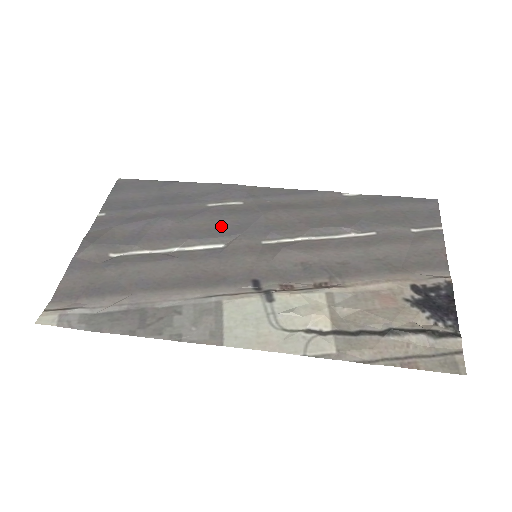
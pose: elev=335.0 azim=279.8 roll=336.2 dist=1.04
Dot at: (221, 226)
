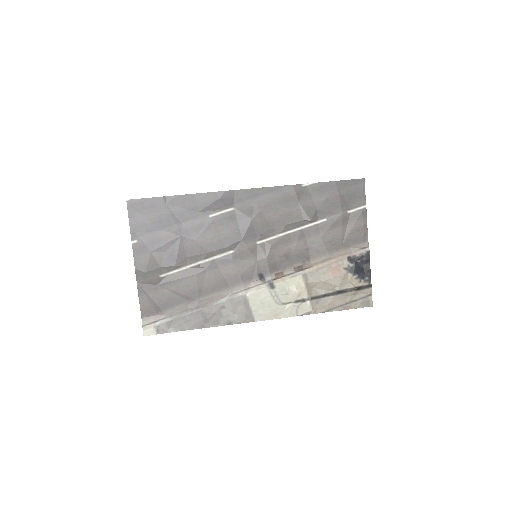
Dot at: (226, 236)
